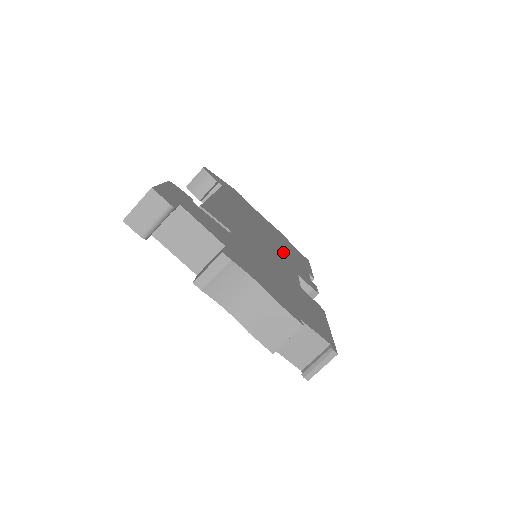
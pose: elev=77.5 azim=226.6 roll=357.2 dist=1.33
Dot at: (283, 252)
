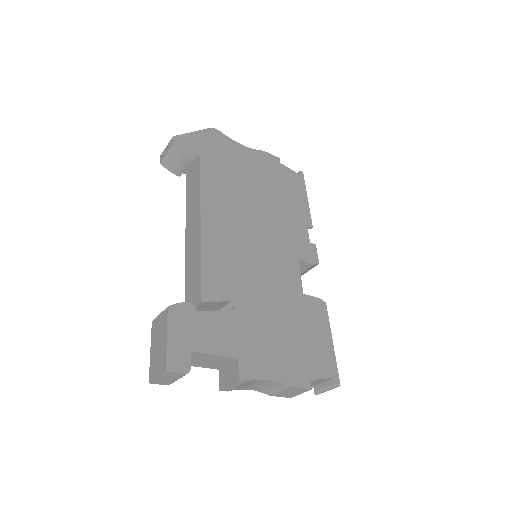
Dot at: (280, 224)
